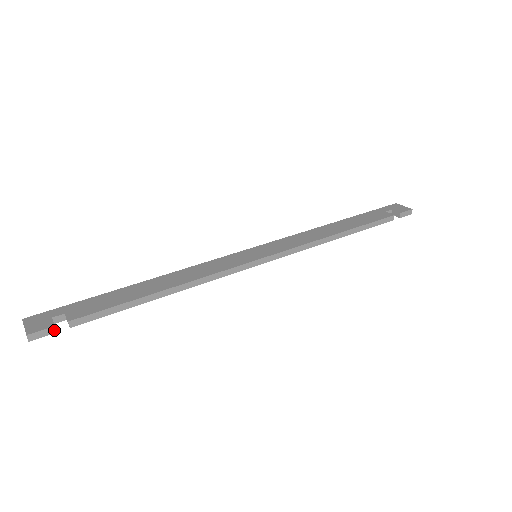
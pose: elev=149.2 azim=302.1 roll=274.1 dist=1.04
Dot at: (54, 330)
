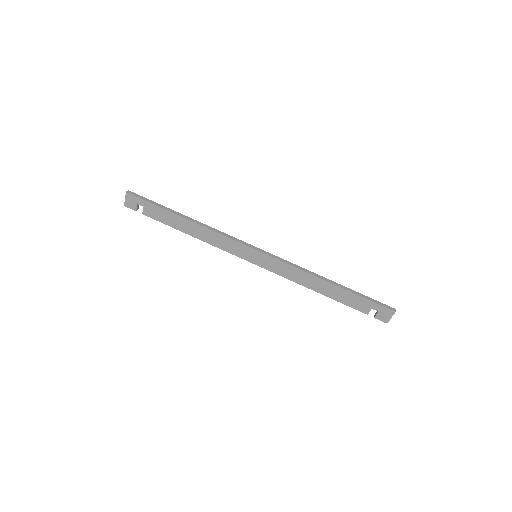
Dot at: occluded
